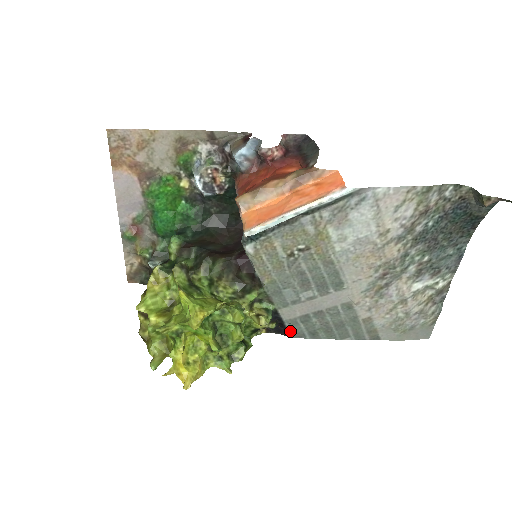
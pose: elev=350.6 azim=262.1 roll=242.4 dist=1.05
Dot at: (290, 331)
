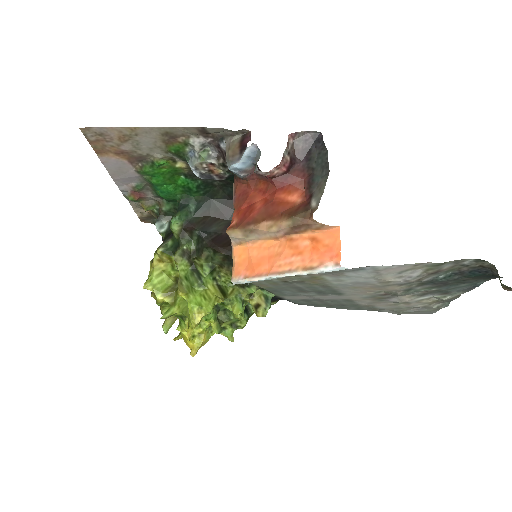
Dot at: (292, 302)
